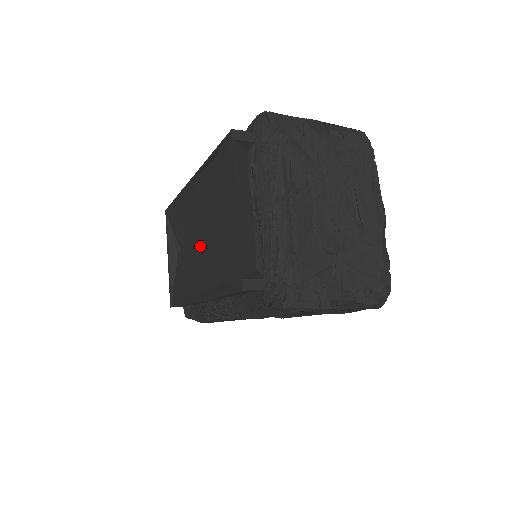
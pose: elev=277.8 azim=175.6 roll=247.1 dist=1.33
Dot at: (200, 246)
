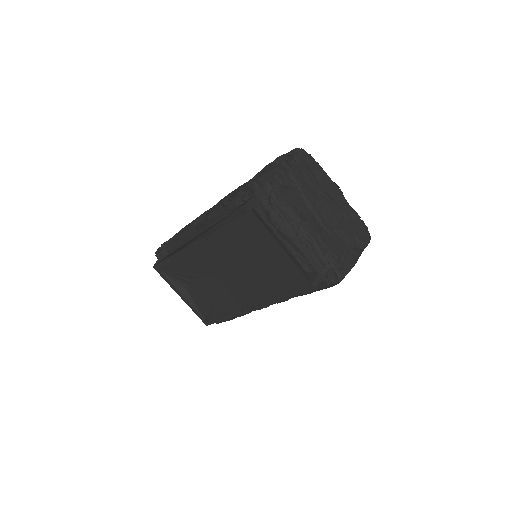
Dot at: (237, 278)
